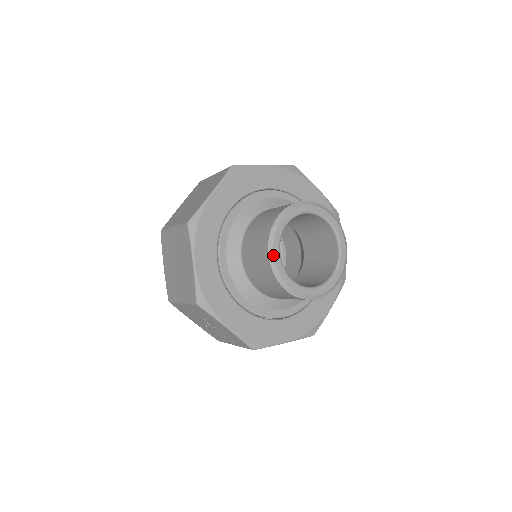
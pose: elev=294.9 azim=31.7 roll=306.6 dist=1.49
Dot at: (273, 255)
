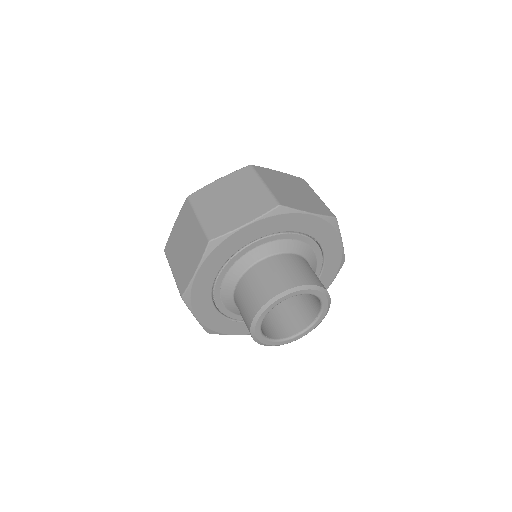
Dot at: (256, 338)
